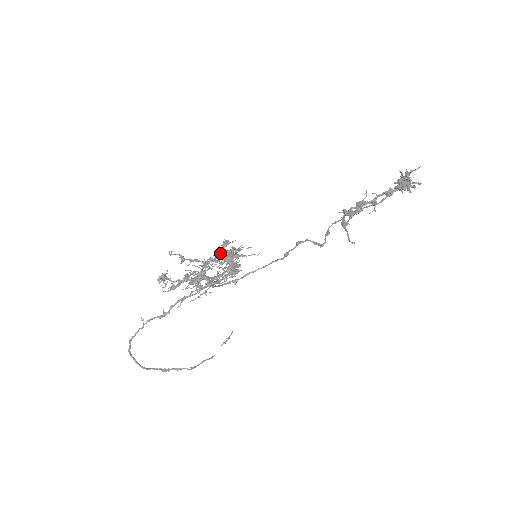
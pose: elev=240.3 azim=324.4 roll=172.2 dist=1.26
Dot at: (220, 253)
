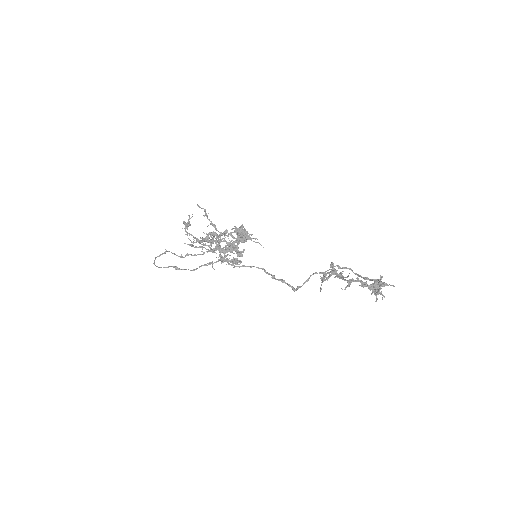
Dot at: (234, 230)
